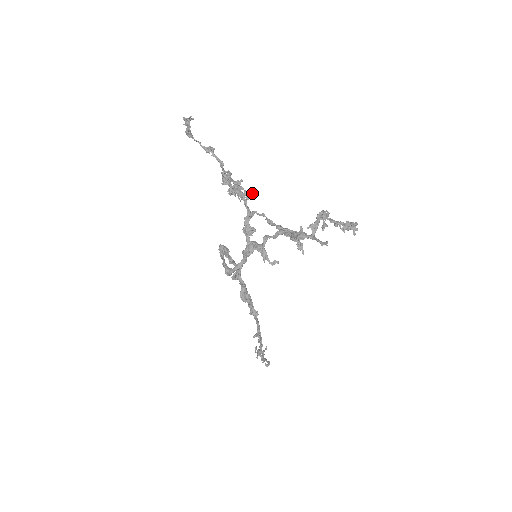
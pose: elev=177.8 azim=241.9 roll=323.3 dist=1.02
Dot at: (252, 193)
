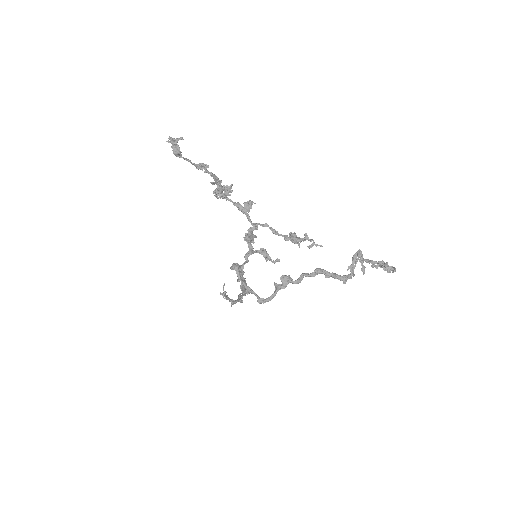
Dot at: (252, 204)
